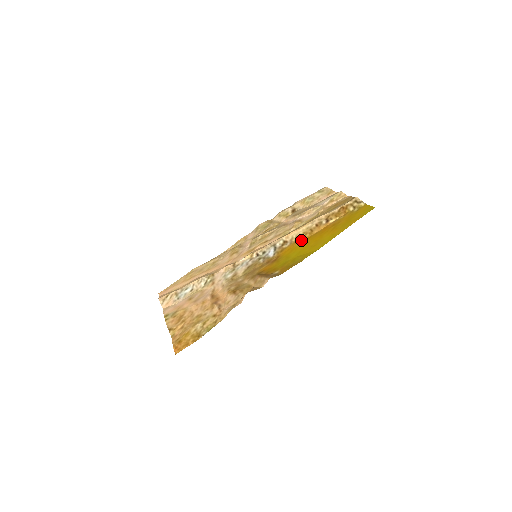
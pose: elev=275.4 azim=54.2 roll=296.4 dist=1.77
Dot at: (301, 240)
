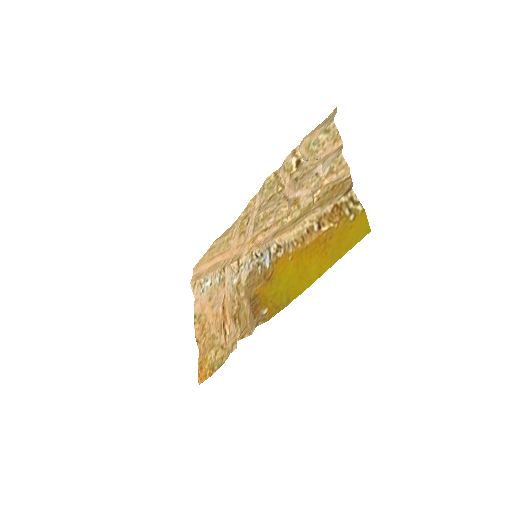
Dot at: (293, 252)
